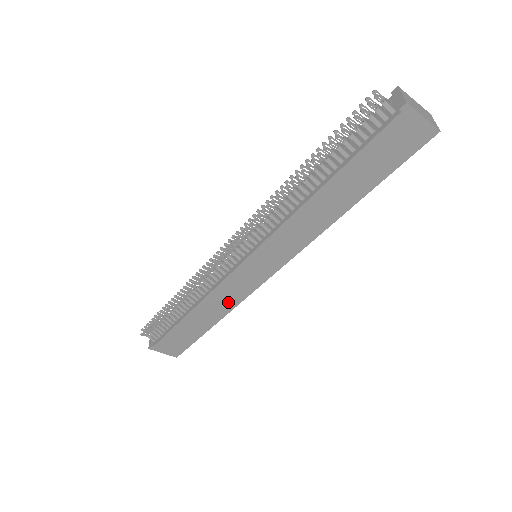
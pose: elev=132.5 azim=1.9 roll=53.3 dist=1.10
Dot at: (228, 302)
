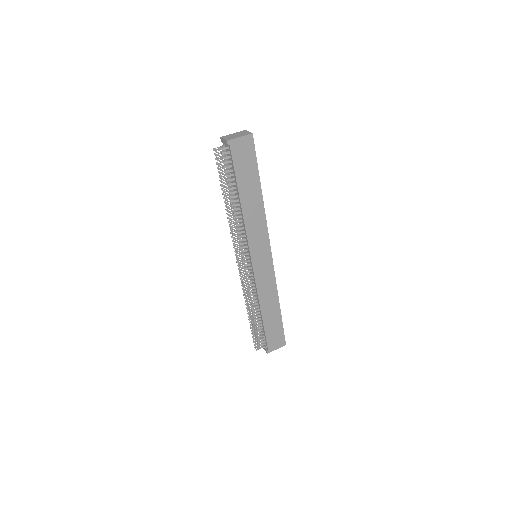
Dot at: (271, 289)
